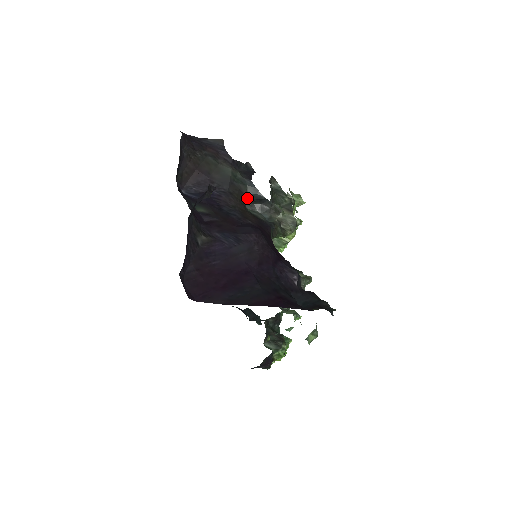
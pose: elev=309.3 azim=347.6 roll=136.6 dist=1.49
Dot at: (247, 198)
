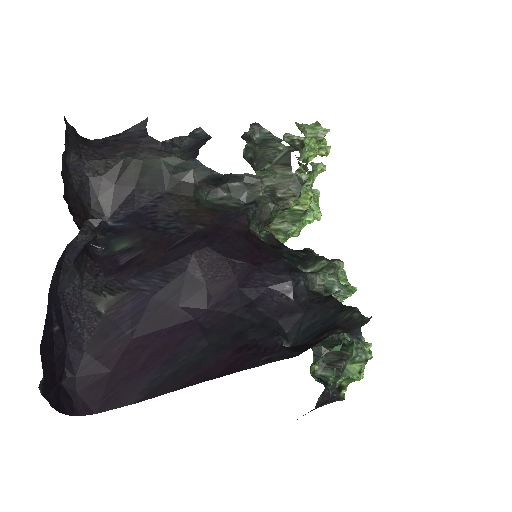
Dot at: (202, 186)
